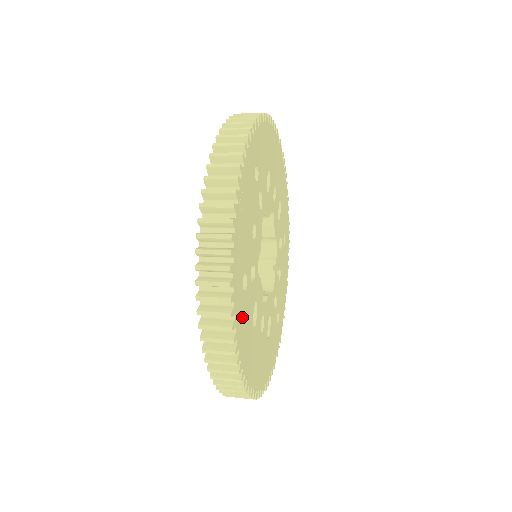
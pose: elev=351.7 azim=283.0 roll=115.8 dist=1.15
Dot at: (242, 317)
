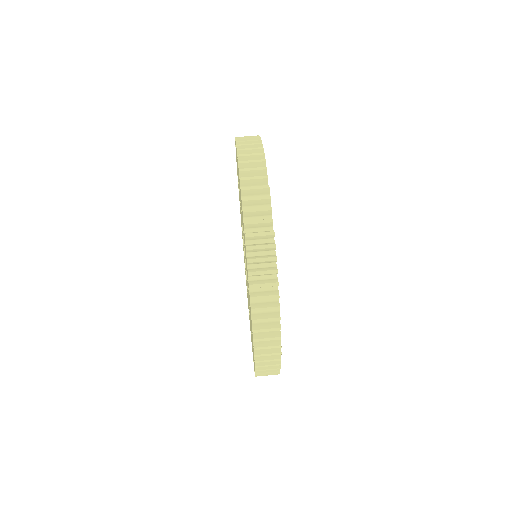
Dot at: occluded
